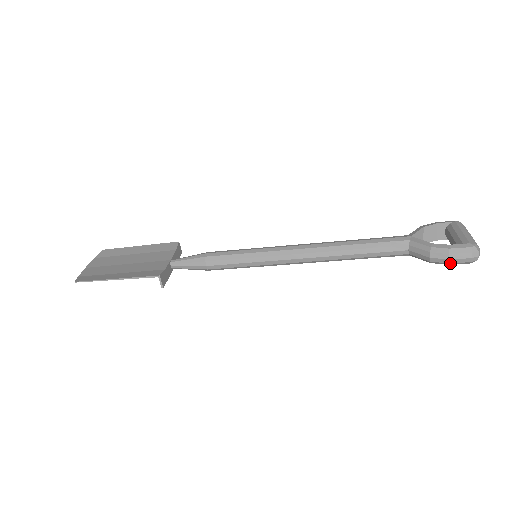
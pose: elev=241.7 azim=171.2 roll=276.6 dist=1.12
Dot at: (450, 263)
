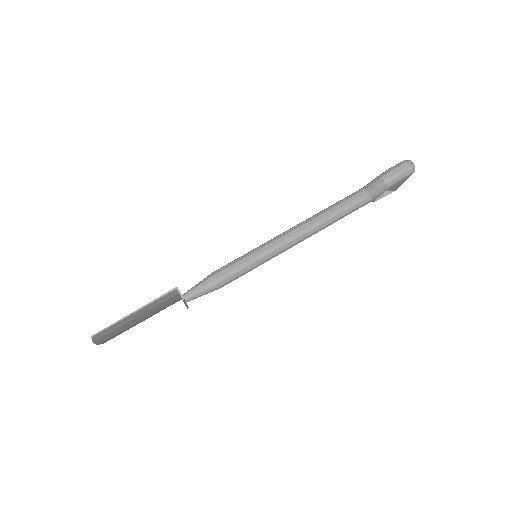
Dot at: (399, 176)
